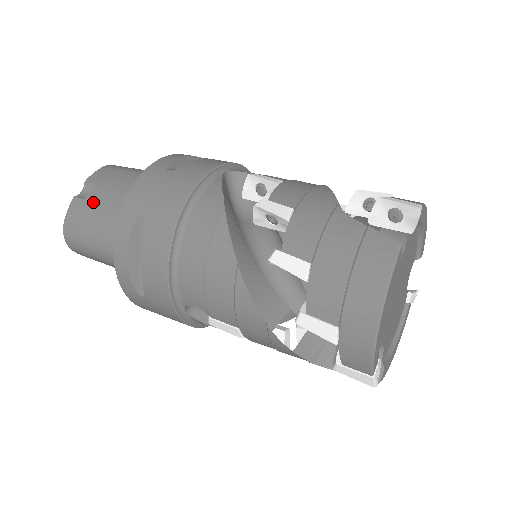
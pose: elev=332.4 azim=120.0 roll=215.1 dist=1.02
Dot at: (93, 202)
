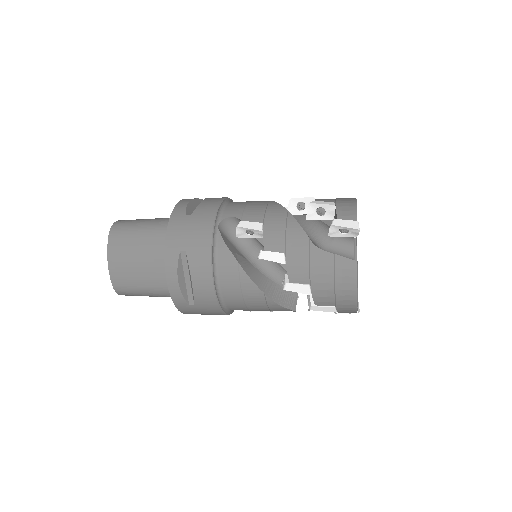
Dot at: occluded
